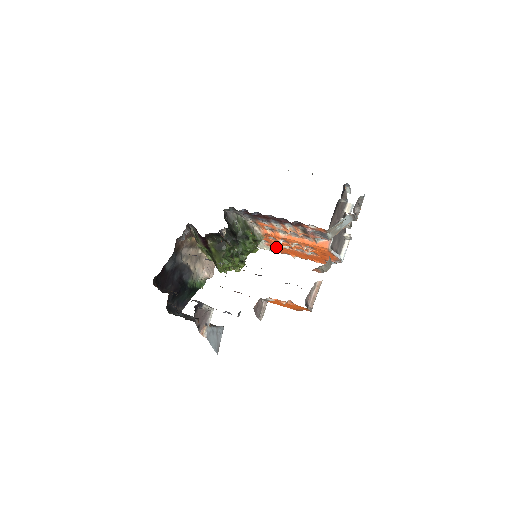
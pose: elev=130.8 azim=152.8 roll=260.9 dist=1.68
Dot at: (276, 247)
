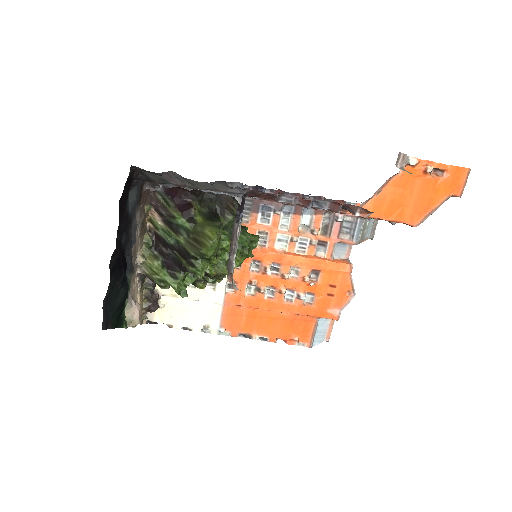
Dot at: (242, 302)
